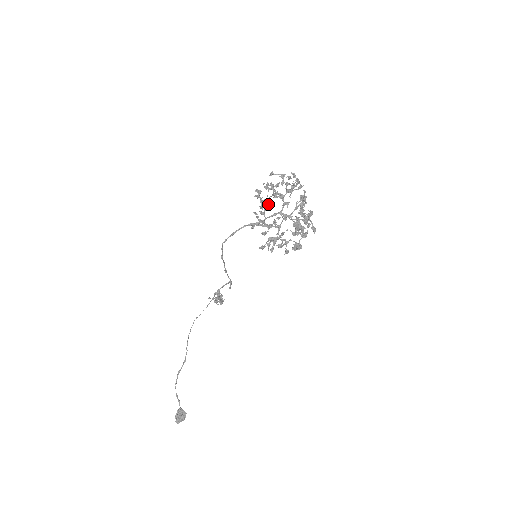
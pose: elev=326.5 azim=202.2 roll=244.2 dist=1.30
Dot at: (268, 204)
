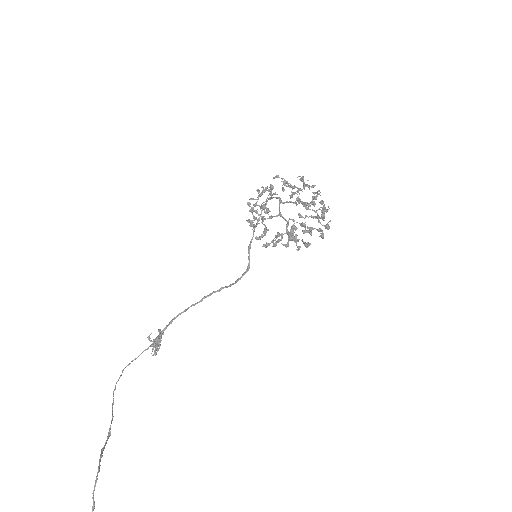
Dot at: (254, 216)
